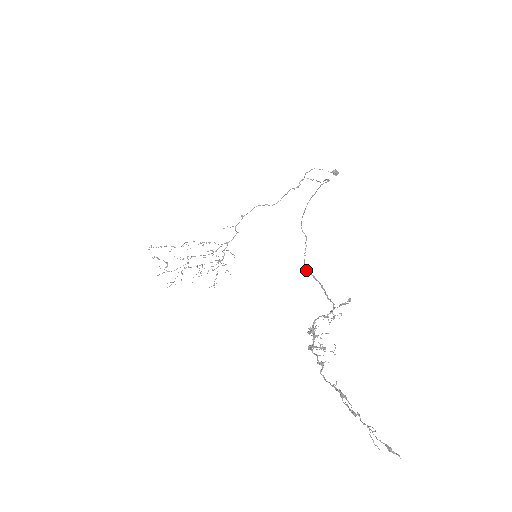
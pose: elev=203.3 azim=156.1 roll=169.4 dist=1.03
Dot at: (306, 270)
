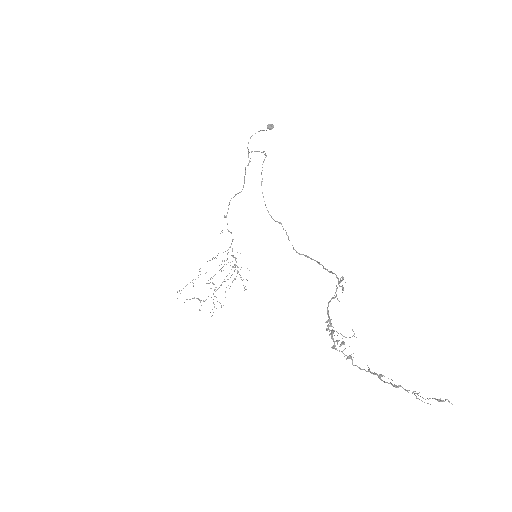
Dot at: occluded
